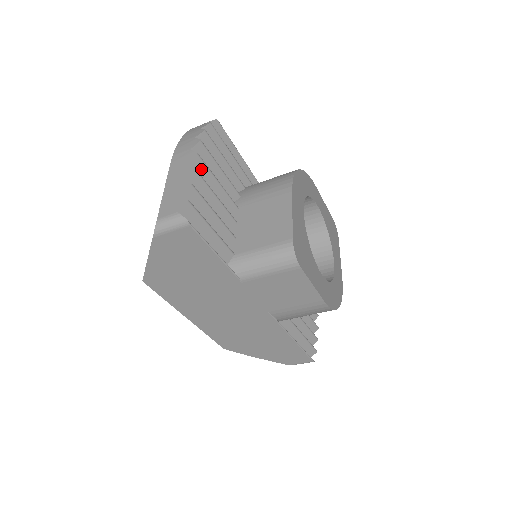
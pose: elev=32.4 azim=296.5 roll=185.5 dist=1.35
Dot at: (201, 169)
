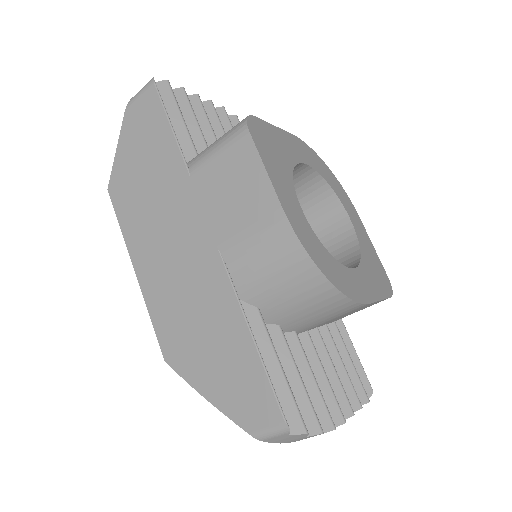
Dot at: (210, 114)
